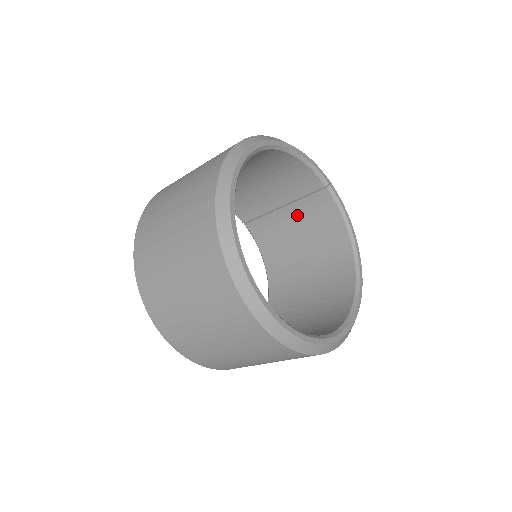
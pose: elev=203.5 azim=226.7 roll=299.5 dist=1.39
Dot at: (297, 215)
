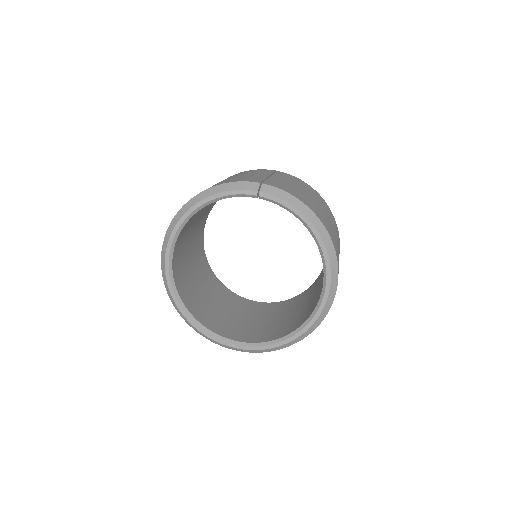
Dot at: occluded
